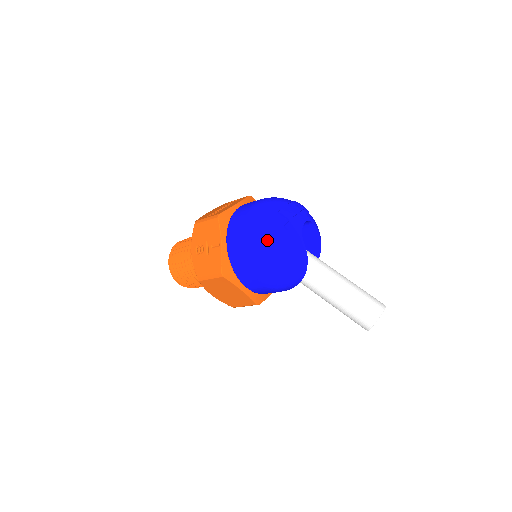
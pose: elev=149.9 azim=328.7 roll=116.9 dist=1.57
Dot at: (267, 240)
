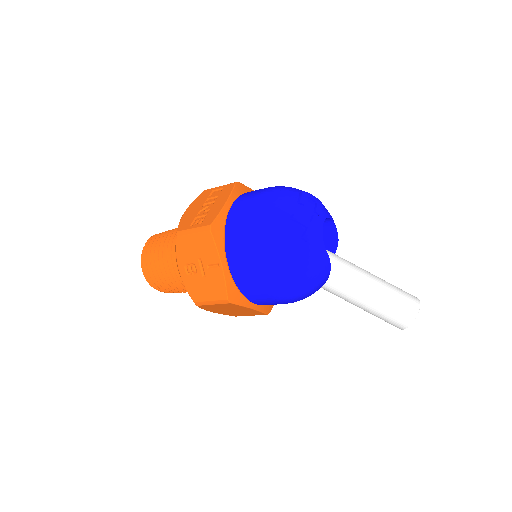
Dot at: (284, 259)
